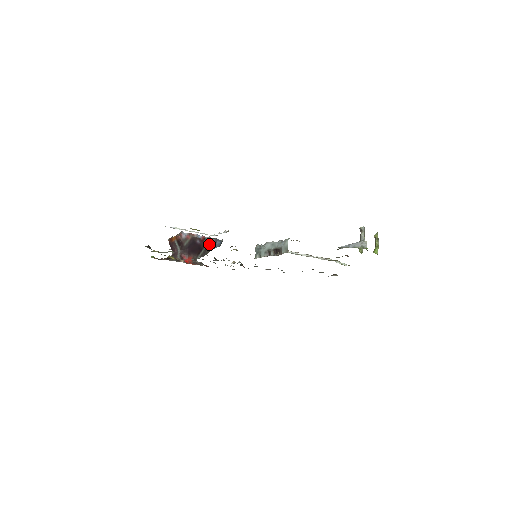
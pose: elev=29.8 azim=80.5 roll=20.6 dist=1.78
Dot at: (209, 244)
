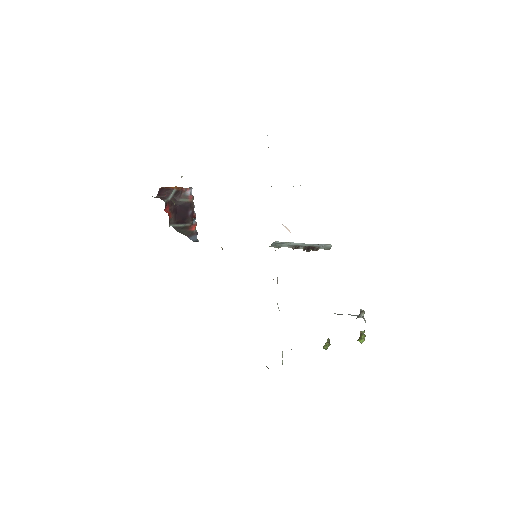
Dot at: (191, 228)
